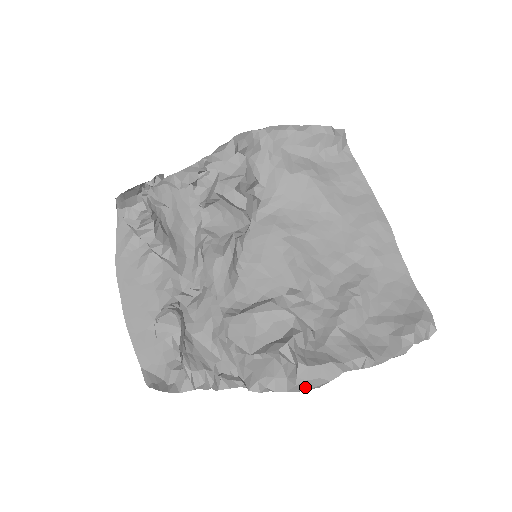
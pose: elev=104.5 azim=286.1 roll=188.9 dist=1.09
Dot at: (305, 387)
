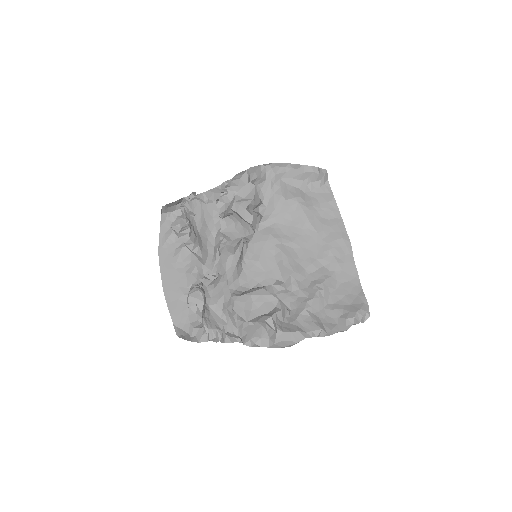
Dot at: (280, 345)
